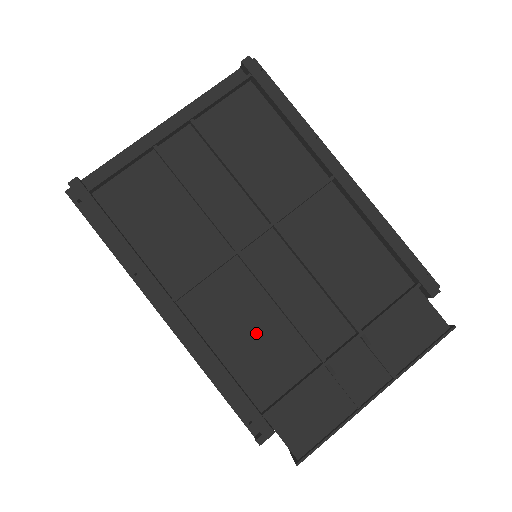
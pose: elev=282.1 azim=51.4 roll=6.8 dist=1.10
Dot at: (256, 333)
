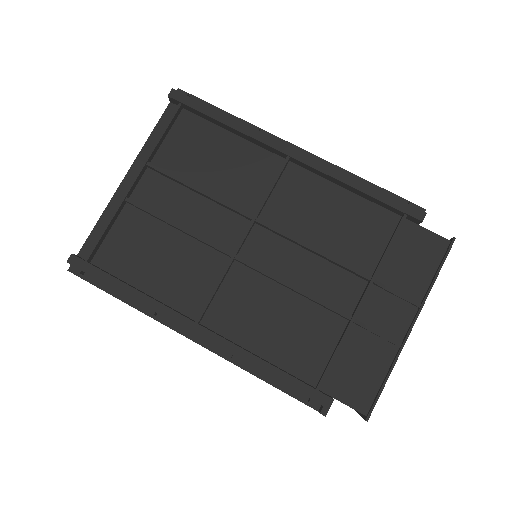
Dot at: (280, 320)
